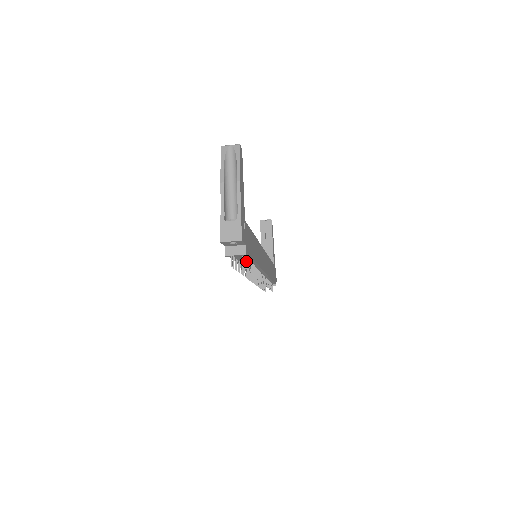
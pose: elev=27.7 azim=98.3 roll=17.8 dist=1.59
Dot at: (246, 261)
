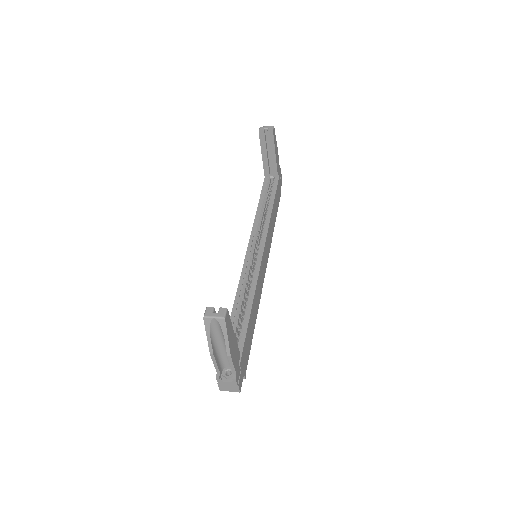
Dot at: occluded
